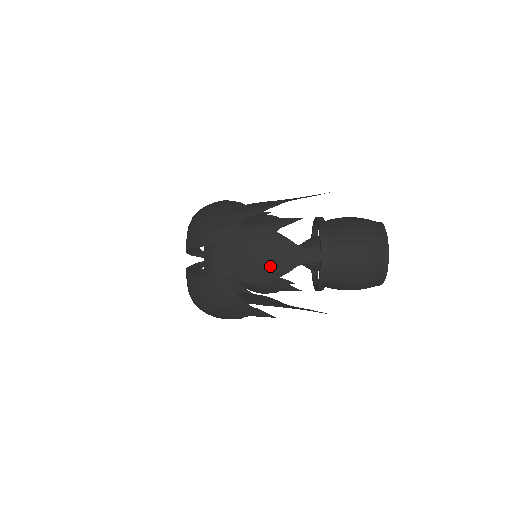
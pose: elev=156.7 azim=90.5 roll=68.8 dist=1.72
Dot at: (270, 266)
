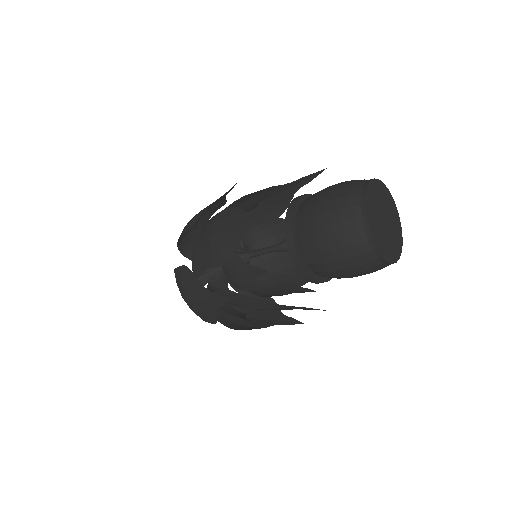
Dot at: (225, 242)
